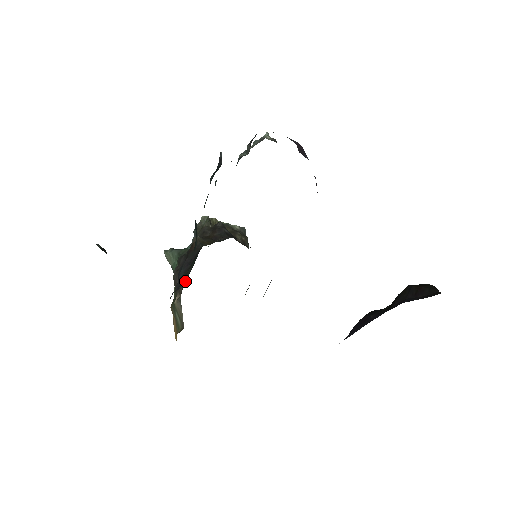
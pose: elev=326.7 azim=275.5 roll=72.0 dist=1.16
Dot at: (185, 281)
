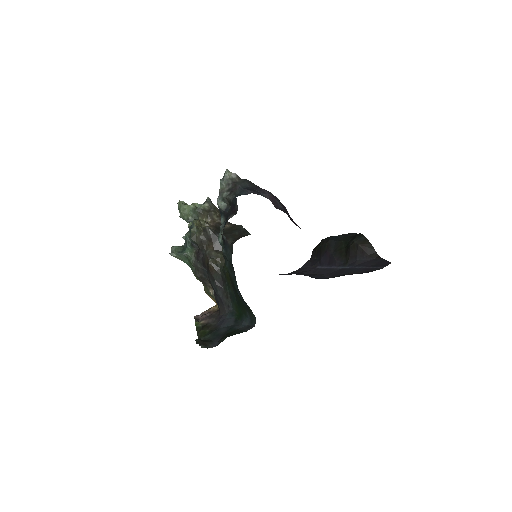
Dot at: (232, 305)
